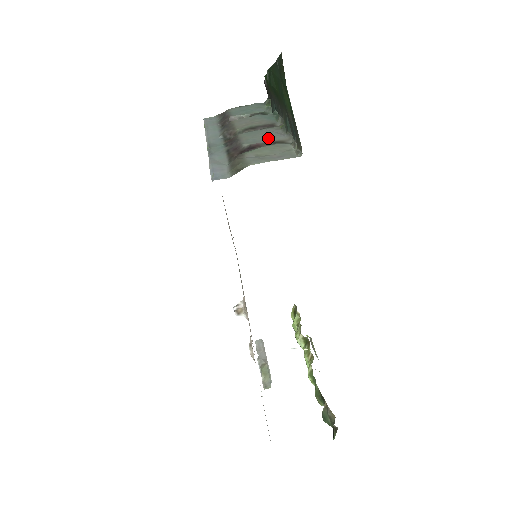
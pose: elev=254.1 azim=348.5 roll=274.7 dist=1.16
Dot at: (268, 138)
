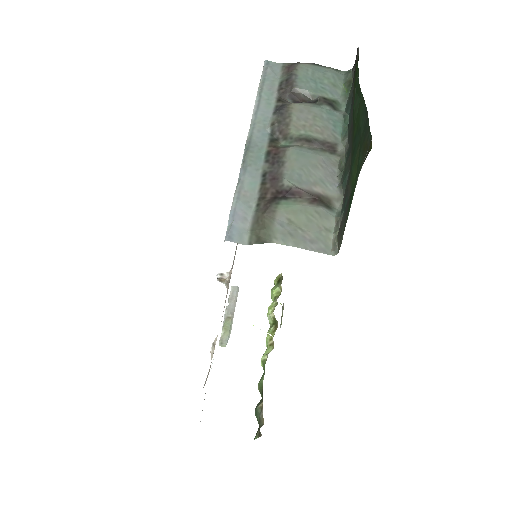
Dot at: (316, 182)
